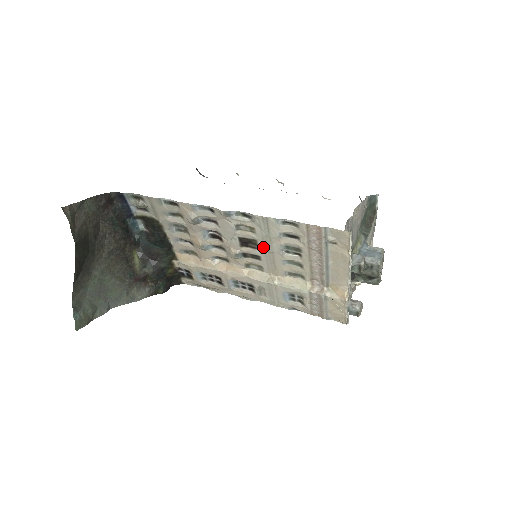
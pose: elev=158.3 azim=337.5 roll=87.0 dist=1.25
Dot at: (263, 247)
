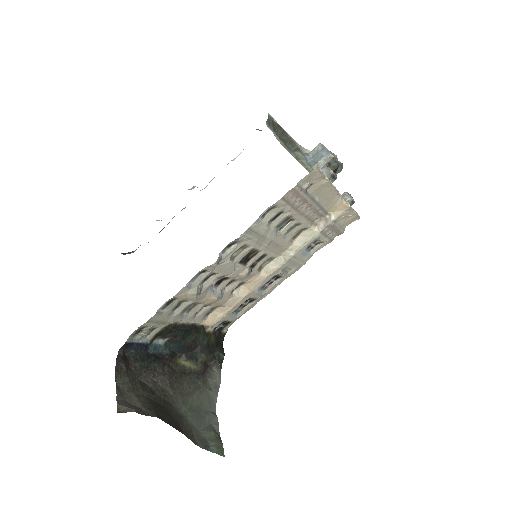
Dot at: (262, 247)
